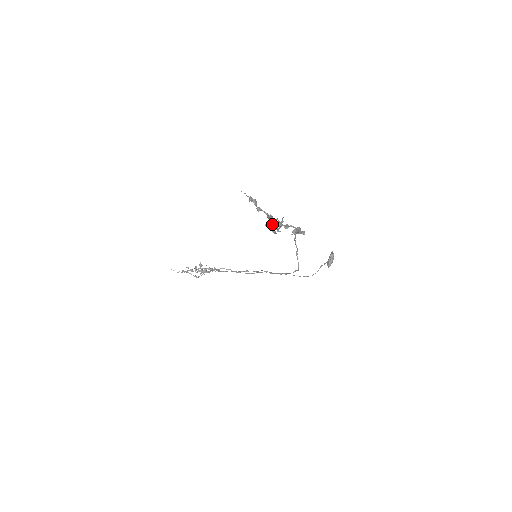
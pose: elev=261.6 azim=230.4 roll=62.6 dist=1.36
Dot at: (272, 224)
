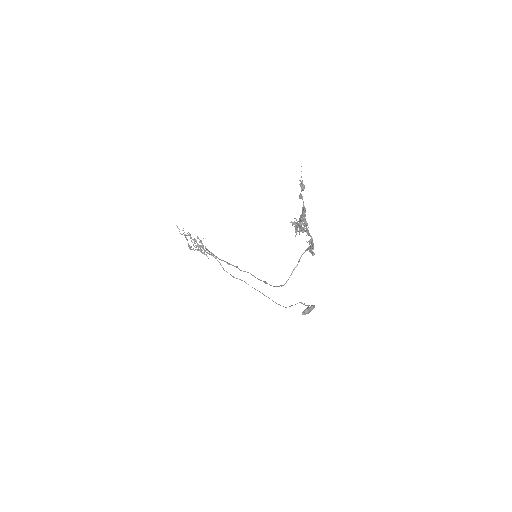
Dot at: (299, 221)
